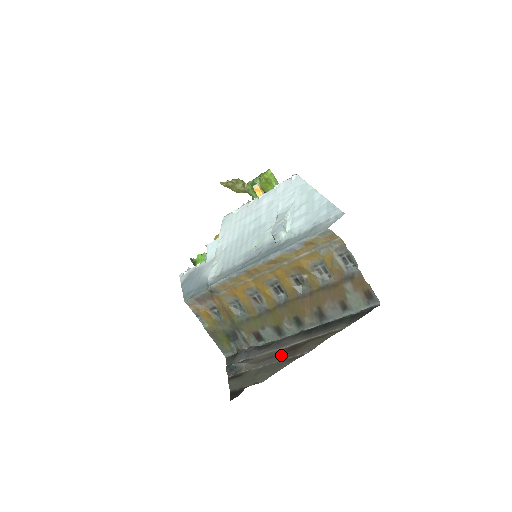
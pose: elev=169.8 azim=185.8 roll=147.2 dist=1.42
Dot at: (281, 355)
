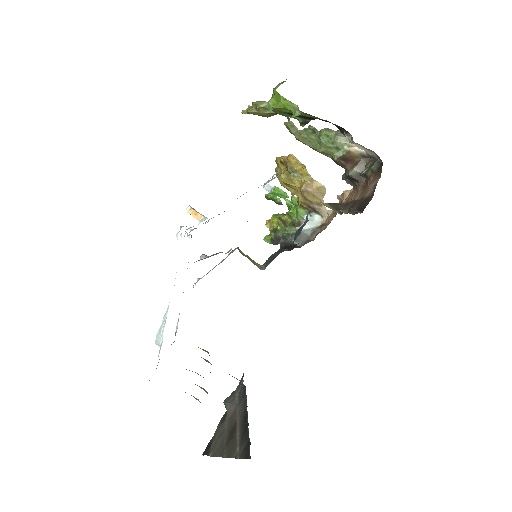
Dot at: (229, 431)
